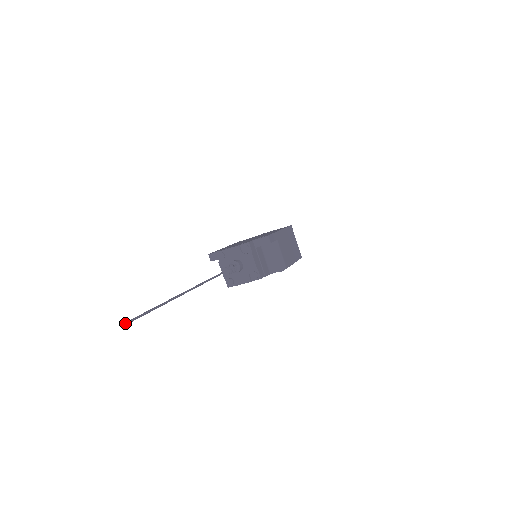
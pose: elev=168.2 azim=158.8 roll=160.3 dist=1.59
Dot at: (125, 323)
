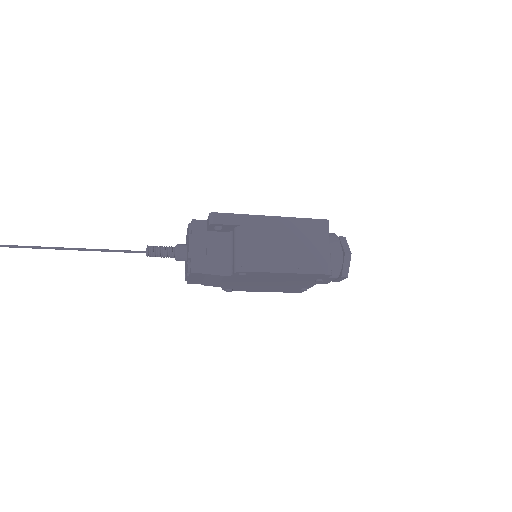
Dot at: out of frame
